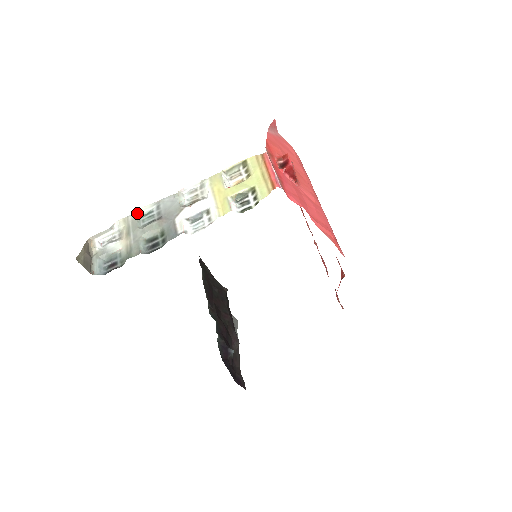
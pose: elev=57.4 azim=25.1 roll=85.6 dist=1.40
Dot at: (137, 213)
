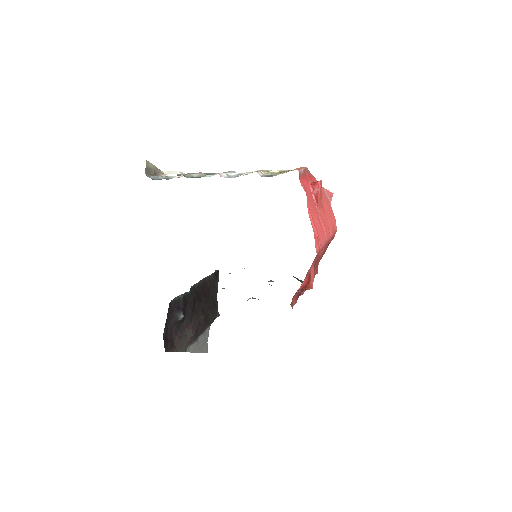
Dot at: (202, 173)
